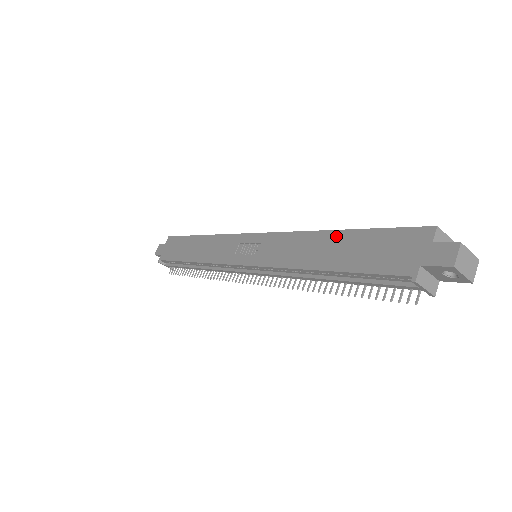
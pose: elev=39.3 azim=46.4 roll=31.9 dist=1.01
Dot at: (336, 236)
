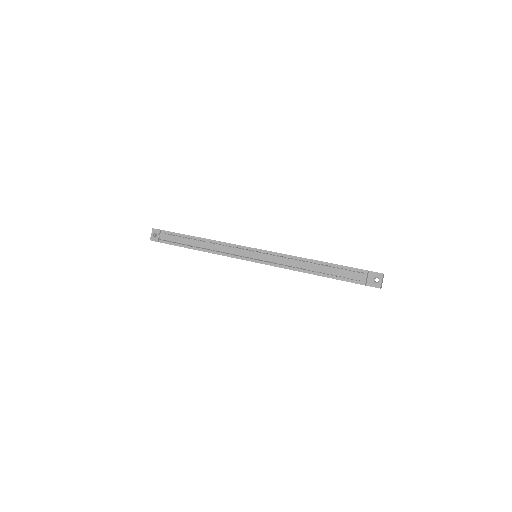
Dot at: occluded
